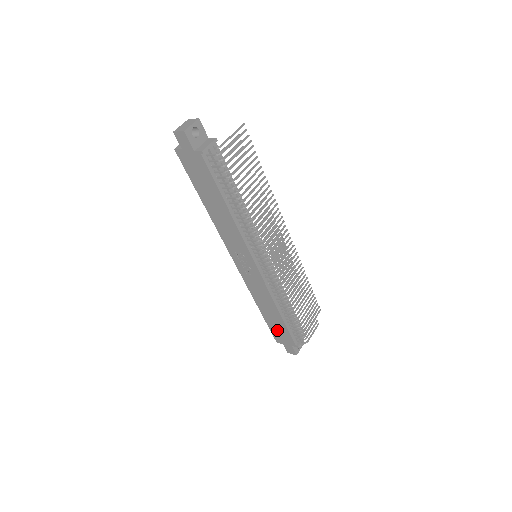
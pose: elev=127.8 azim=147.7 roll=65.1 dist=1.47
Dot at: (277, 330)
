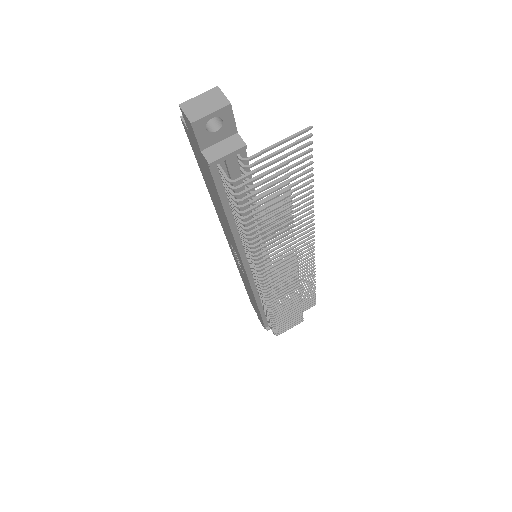
Dot at: occluded
